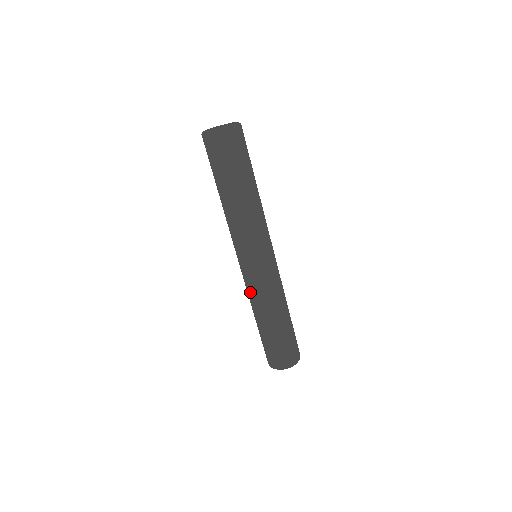
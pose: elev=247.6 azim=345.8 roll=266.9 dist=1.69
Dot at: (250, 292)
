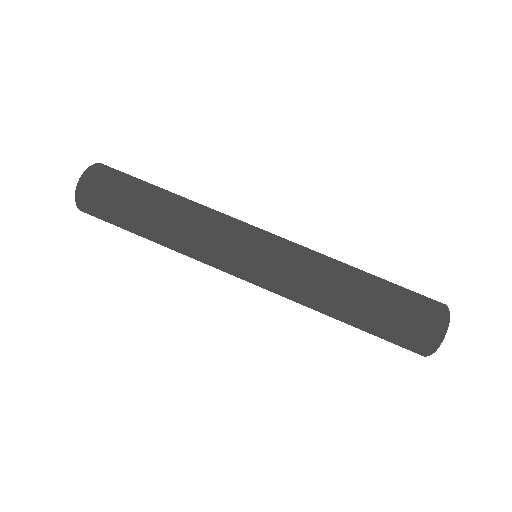
Dot at: (289, 299)
